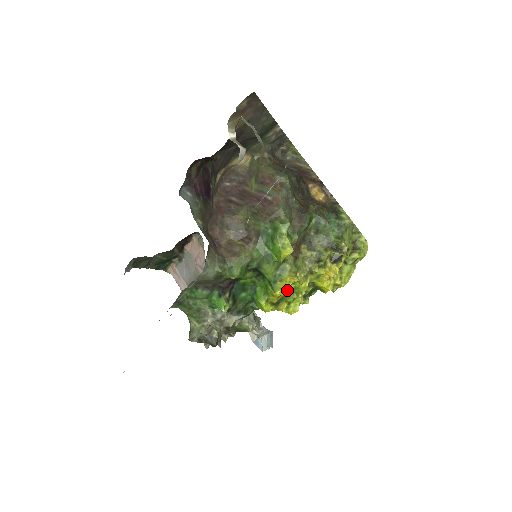
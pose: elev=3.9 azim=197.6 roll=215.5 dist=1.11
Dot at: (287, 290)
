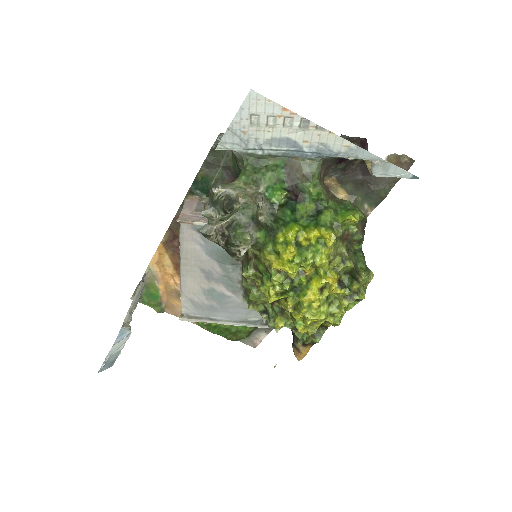
Dot at: (316, 243)
